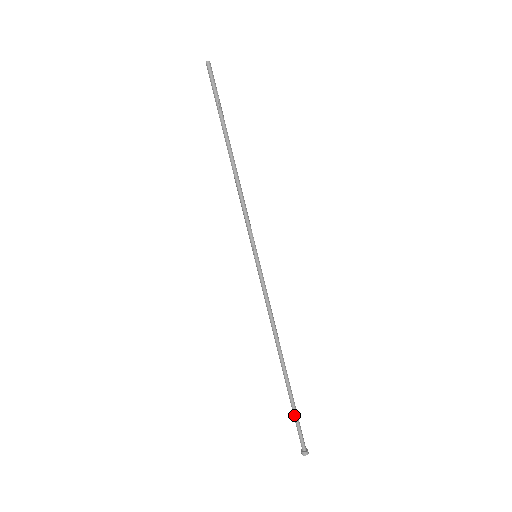
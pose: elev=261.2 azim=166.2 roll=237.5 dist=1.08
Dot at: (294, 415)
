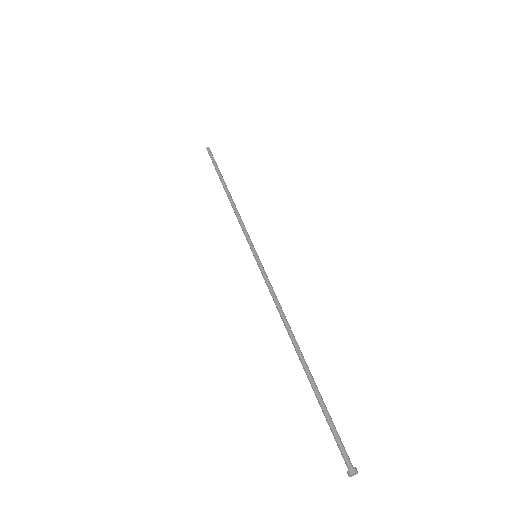
Dot at: occluded
